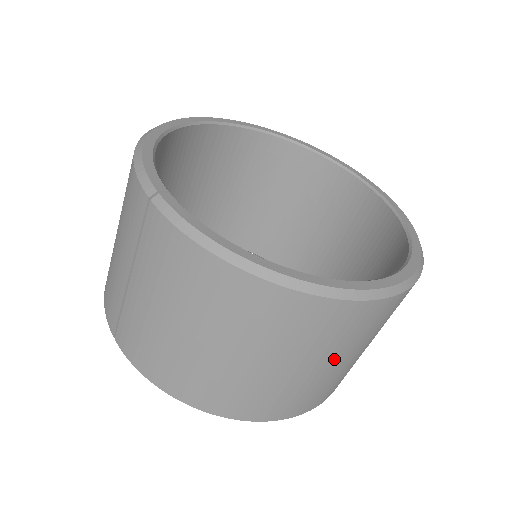
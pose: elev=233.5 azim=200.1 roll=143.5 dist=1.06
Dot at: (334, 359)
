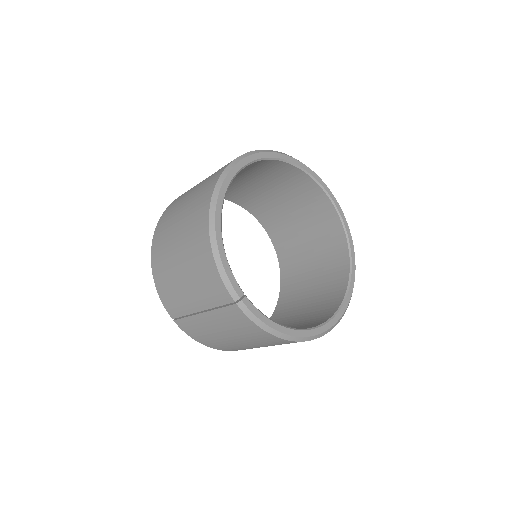
Dot at: occluded
